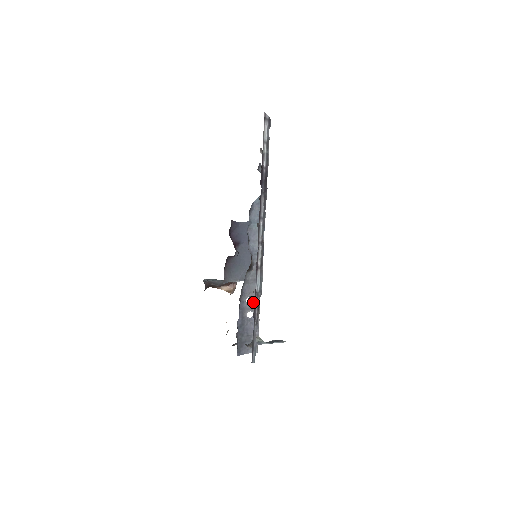
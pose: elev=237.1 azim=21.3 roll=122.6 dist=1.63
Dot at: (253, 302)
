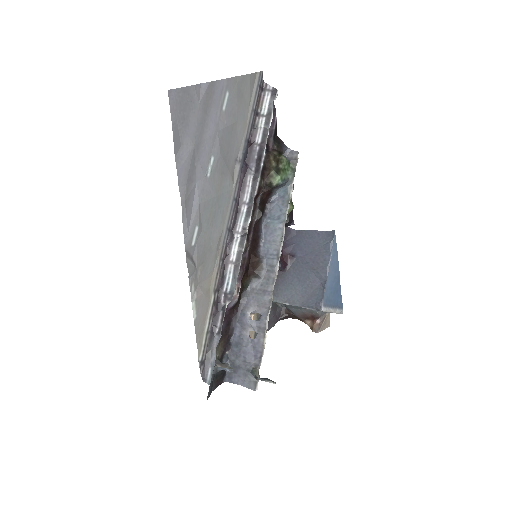
Dot at: (260, 320)
